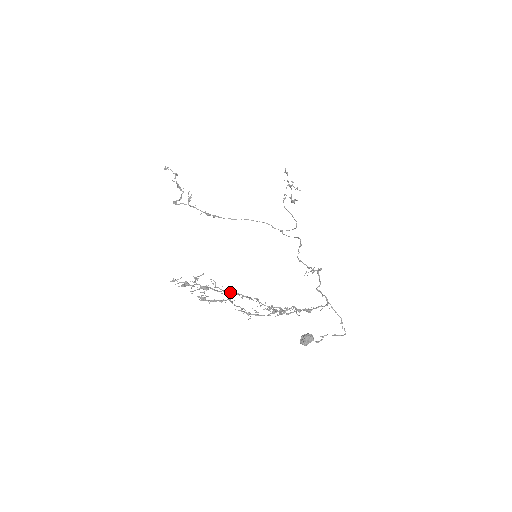
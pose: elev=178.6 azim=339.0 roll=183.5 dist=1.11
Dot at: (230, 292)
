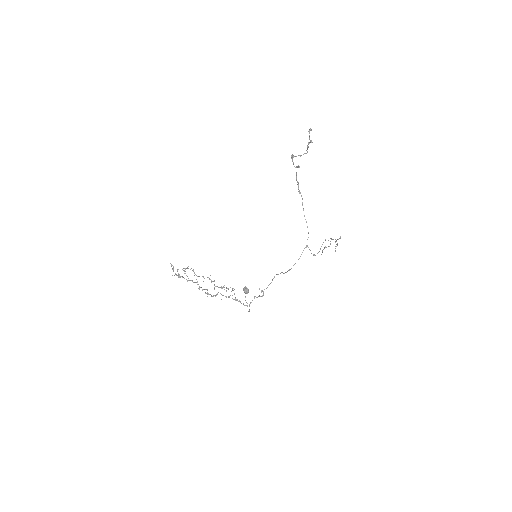
Dot at: (192, 281)
